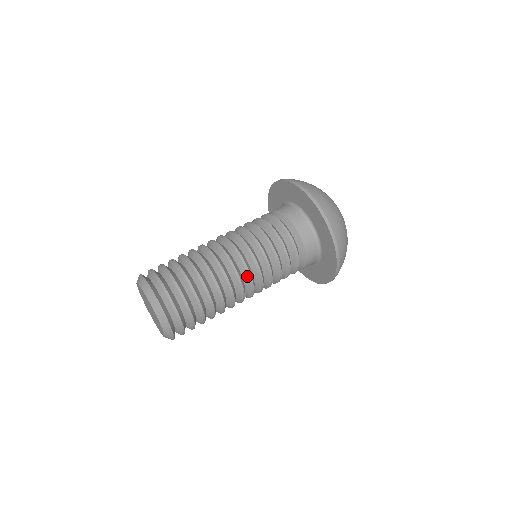
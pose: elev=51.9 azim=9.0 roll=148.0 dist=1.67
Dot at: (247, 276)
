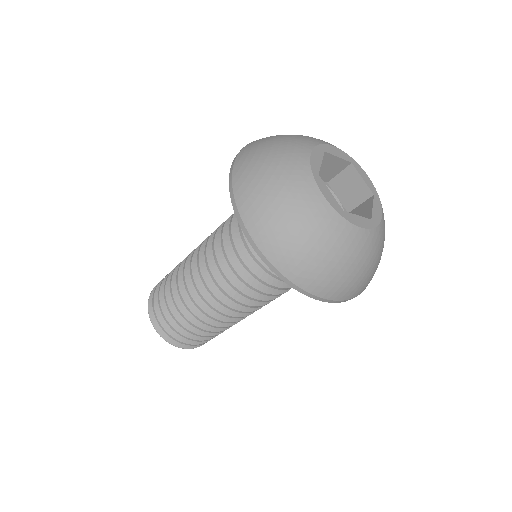
Dot at: (212, 295)
